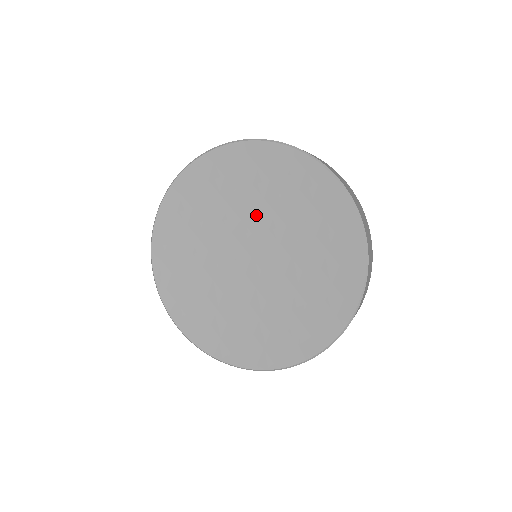
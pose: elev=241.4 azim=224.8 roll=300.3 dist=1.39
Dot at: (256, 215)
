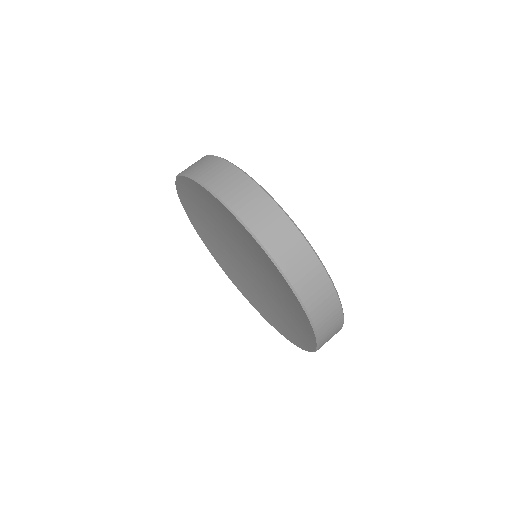
Dot at: (222, 231)
